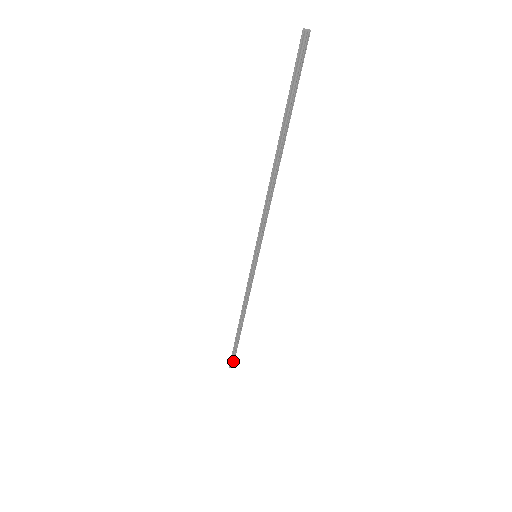
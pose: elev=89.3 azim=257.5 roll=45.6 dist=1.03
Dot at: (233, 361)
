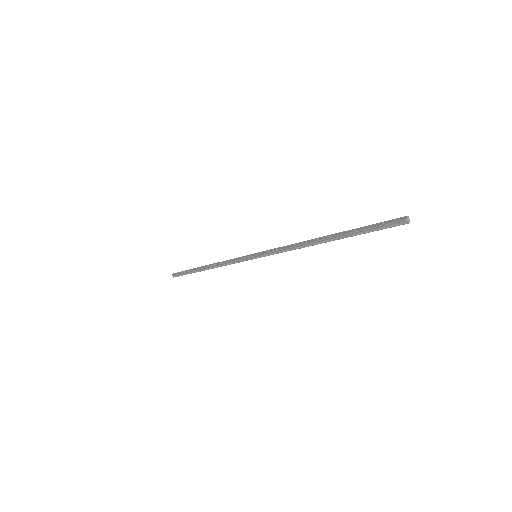
Dot at: (178, 276)
